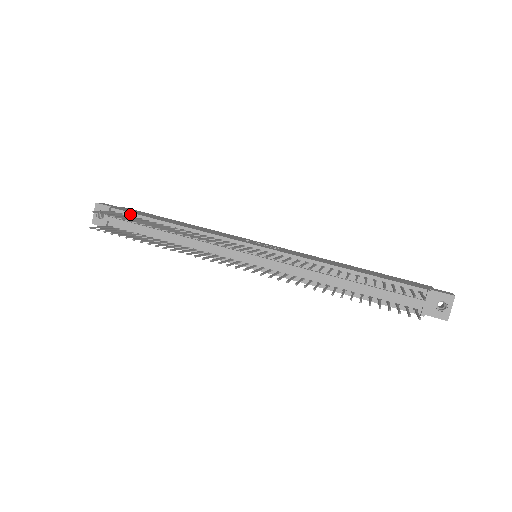
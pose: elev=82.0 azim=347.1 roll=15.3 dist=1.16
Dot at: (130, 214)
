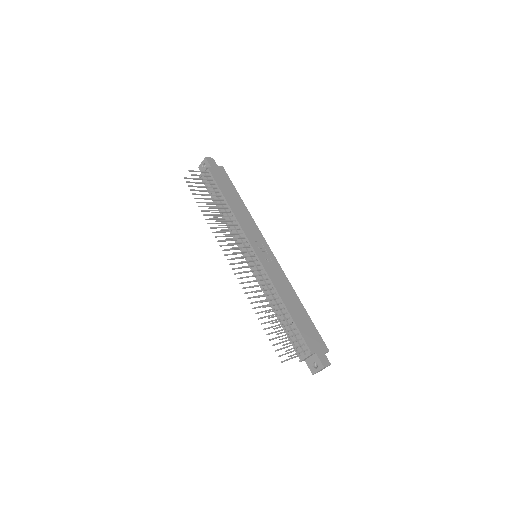
Dot at: (214, 180)
